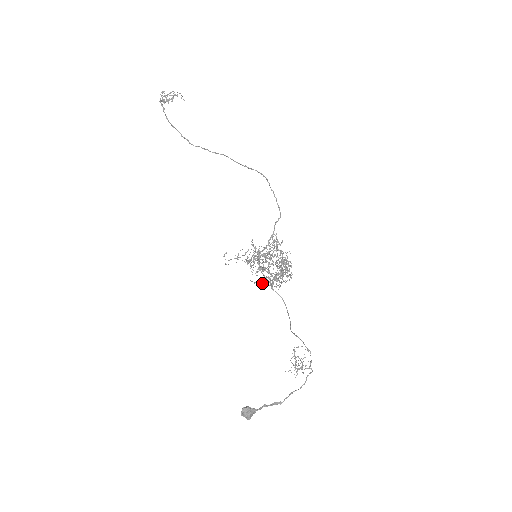
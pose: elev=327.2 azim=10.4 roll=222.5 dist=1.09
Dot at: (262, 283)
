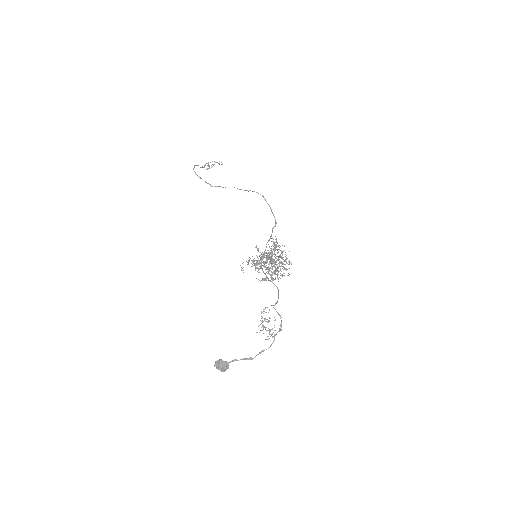
Dot at: (265, 279)
